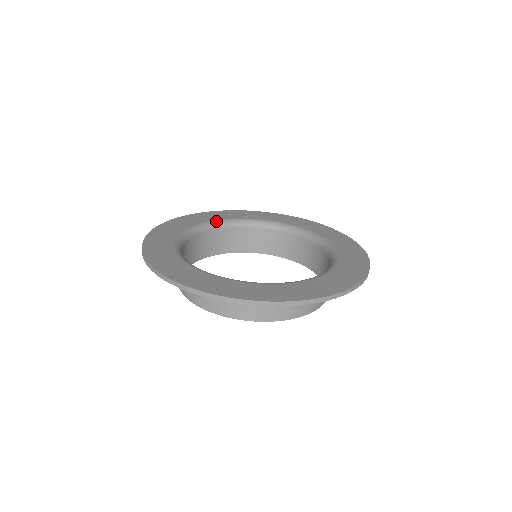
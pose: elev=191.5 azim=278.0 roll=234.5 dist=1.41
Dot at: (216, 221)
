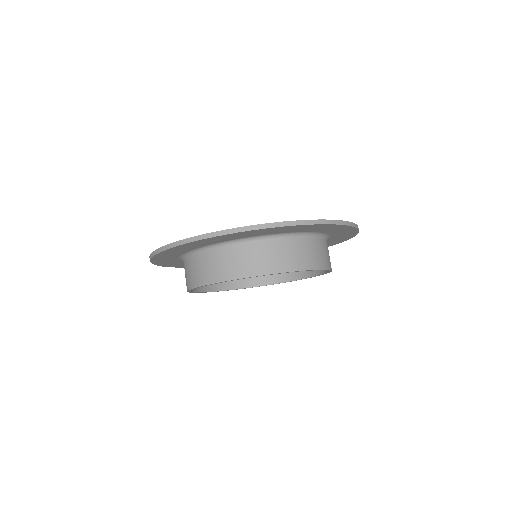
Dot at: occluded
